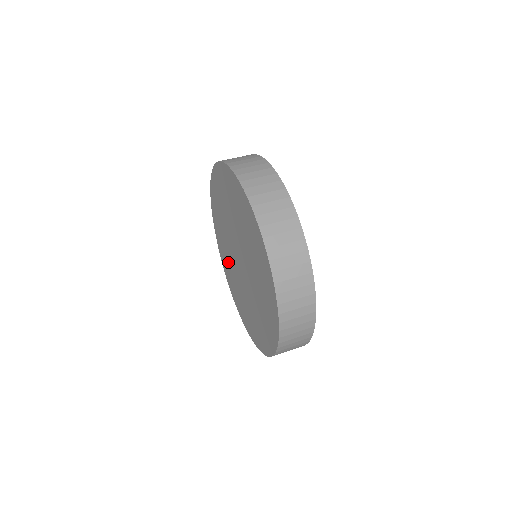
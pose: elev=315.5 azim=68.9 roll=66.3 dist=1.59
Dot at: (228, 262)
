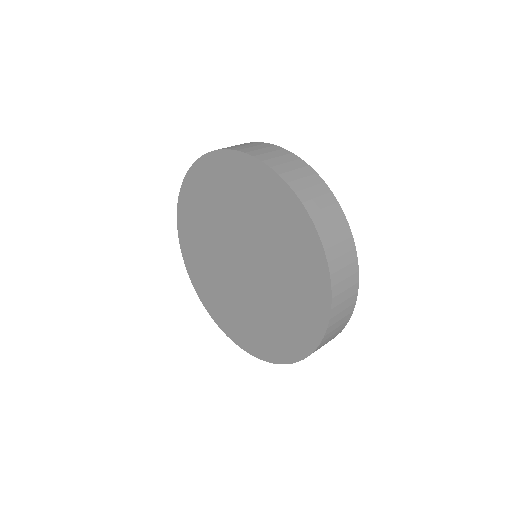
Dot at: (217, 290)
